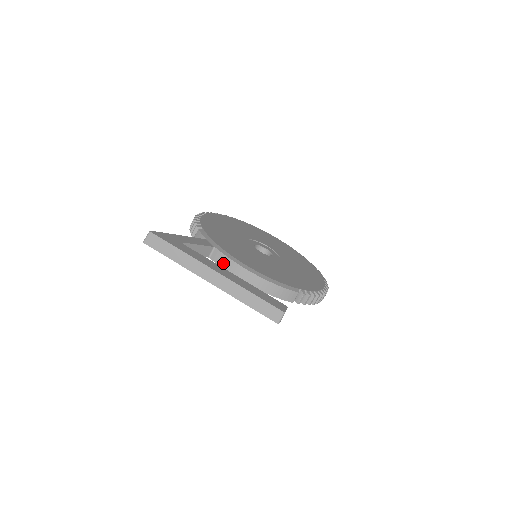
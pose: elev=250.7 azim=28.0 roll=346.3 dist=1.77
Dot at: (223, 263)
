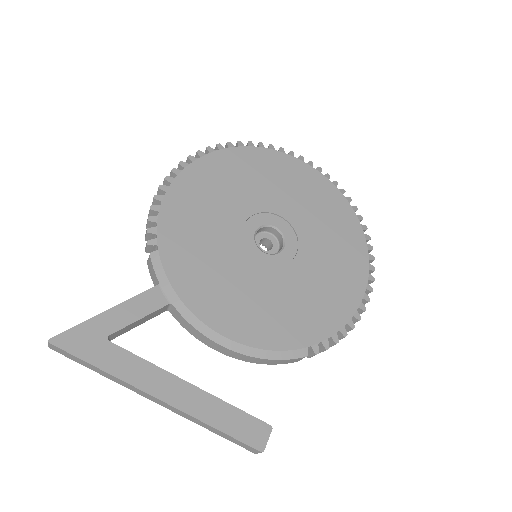
Dot at: (187, 327)
